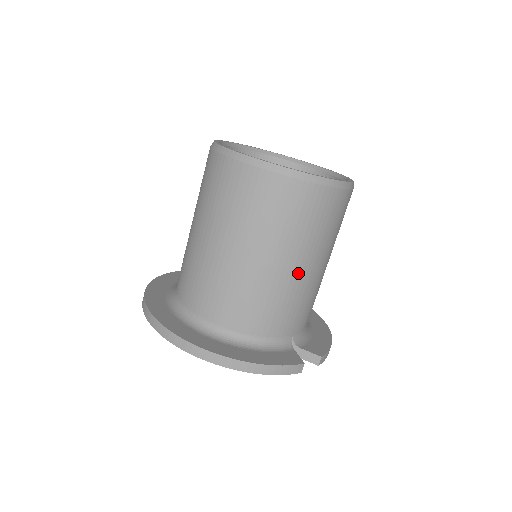
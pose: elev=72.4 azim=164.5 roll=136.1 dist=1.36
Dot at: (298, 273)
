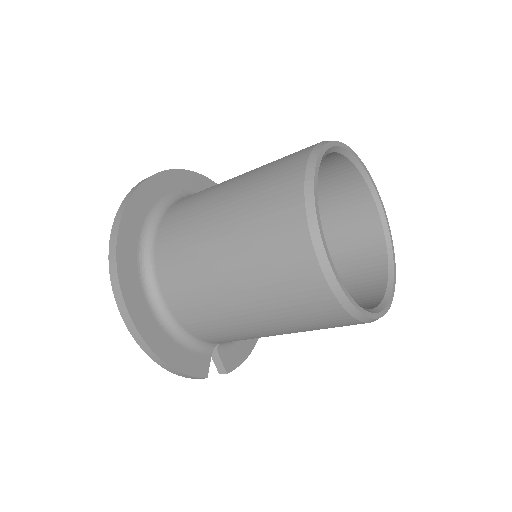
Dot at: (266, 333)
